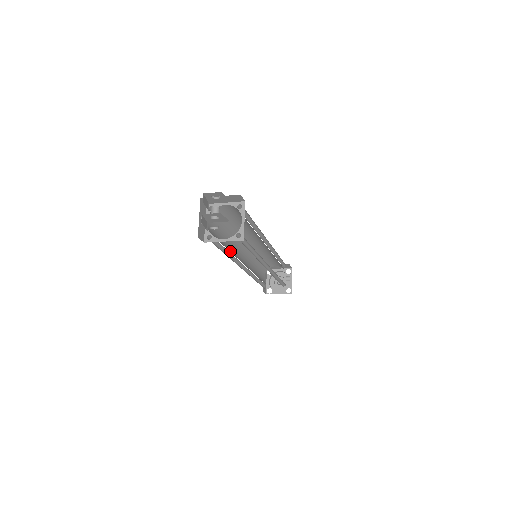
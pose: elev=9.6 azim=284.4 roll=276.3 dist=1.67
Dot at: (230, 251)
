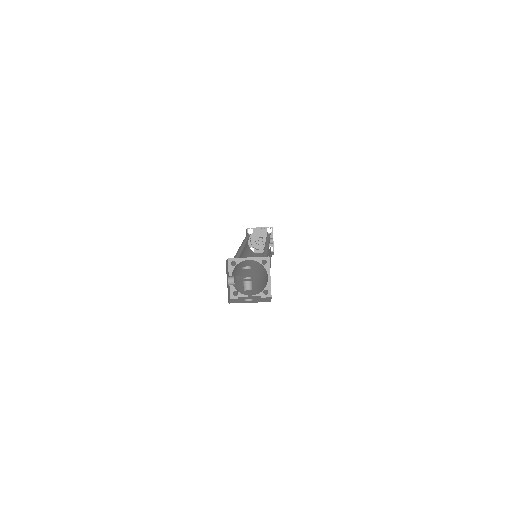
Dot at: (241, 274)
